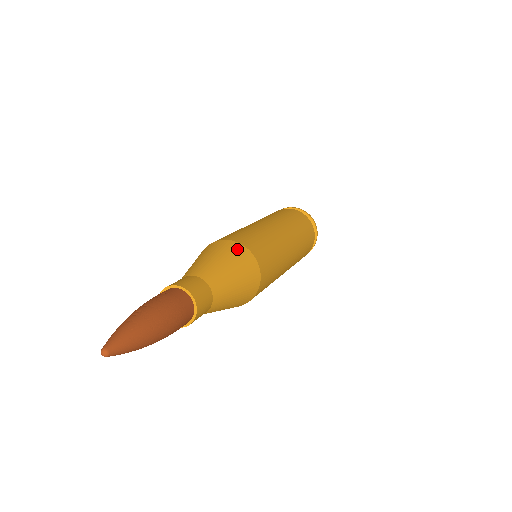
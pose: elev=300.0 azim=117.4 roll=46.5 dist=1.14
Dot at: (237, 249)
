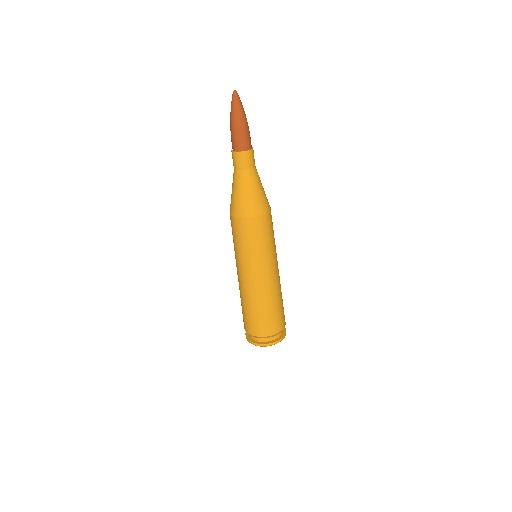
Dot at: occluded
